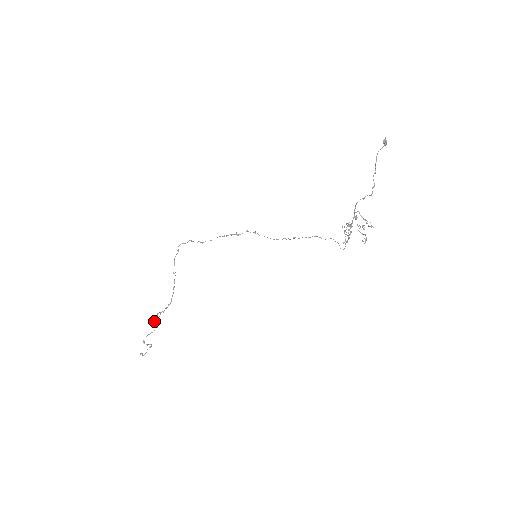
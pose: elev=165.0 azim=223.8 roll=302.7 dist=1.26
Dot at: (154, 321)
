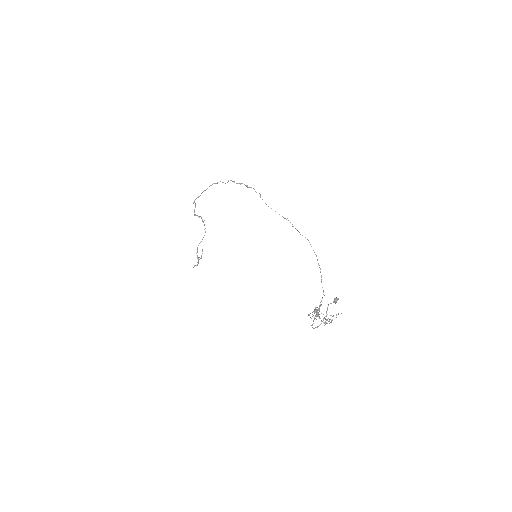
Dot at: occluded
